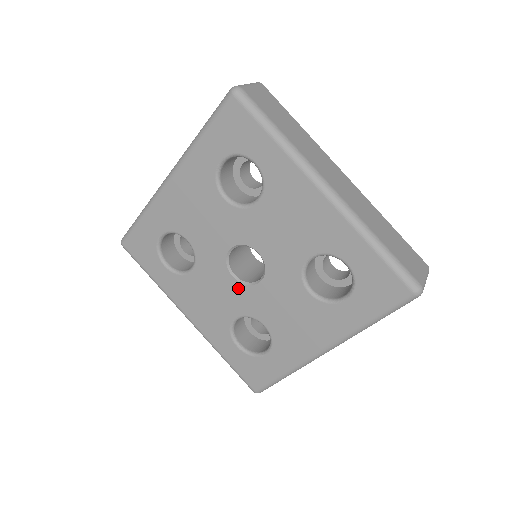
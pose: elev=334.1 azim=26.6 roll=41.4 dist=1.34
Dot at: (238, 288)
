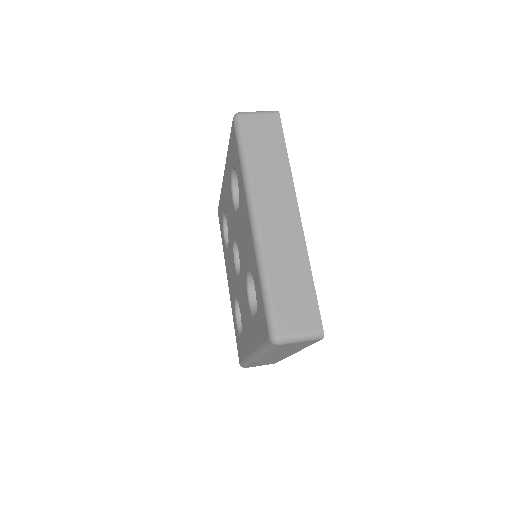
Dot at: occluded
